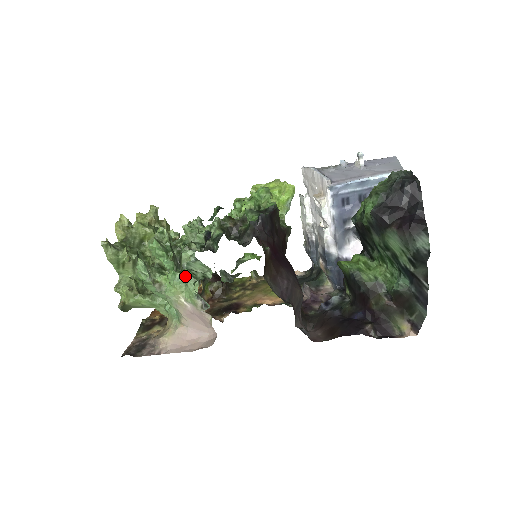
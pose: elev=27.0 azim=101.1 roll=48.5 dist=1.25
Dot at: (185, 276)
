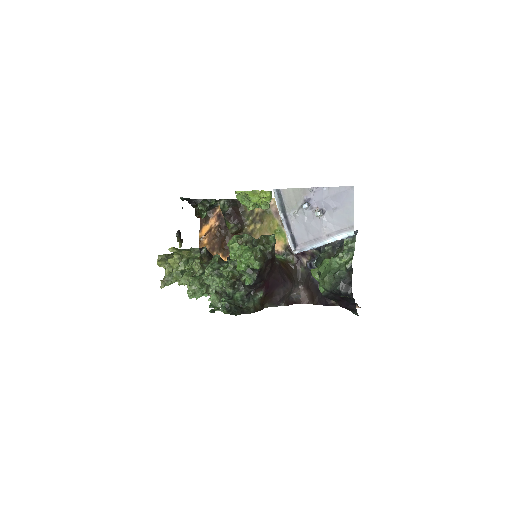
Dot at: occluded
